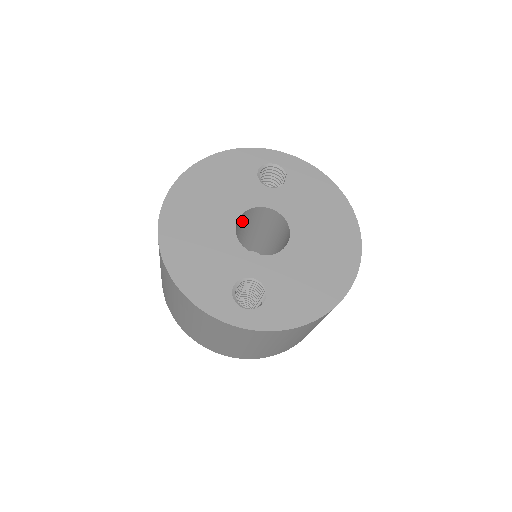
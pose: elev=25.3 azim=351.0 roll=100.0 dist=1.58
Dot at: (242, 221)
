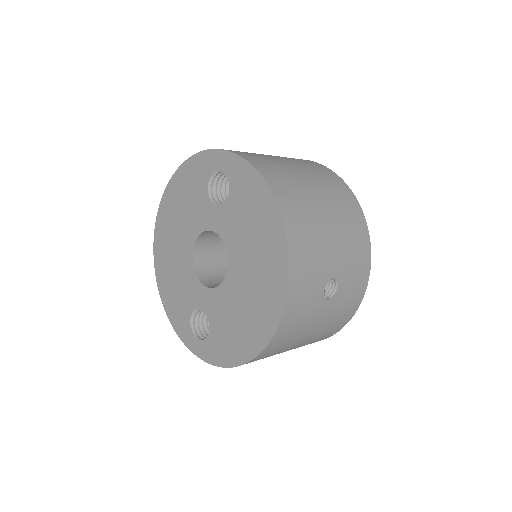
Dot at: (215, 235)
